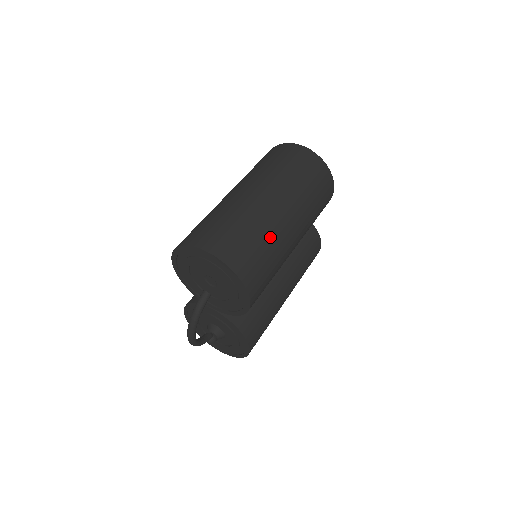
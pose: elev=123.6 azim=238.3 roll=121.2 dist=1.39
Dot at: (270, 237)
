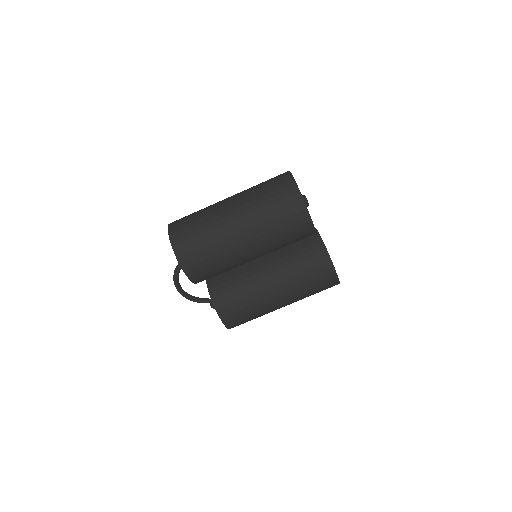
Dot at: (212, 232)
